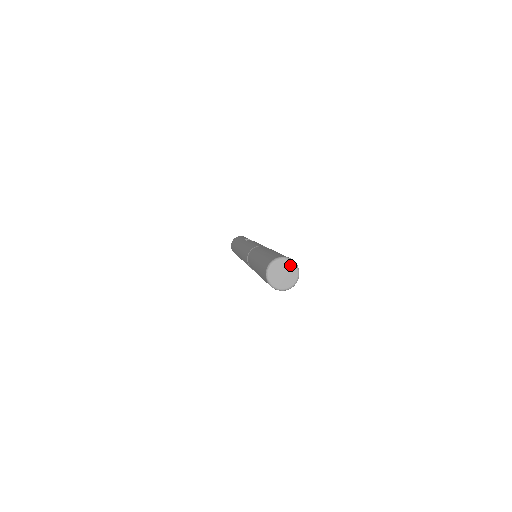
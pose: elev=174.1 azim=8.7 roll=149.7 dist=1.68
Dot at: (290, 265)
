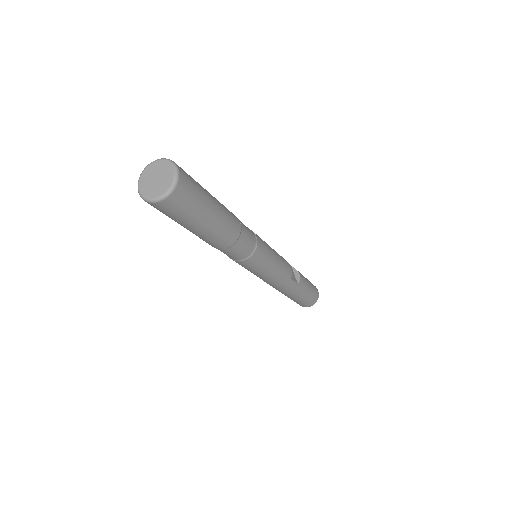
Dot at: (170, 173)
